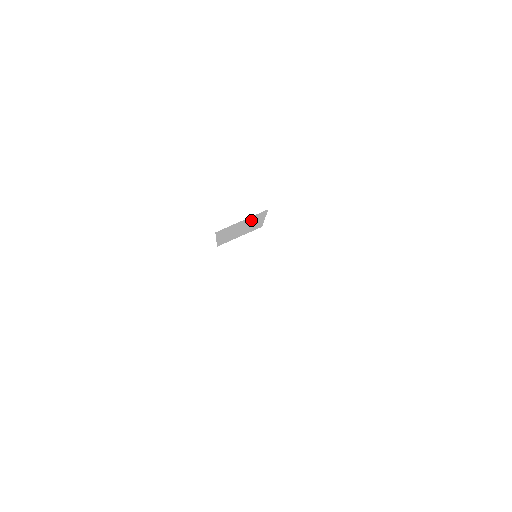
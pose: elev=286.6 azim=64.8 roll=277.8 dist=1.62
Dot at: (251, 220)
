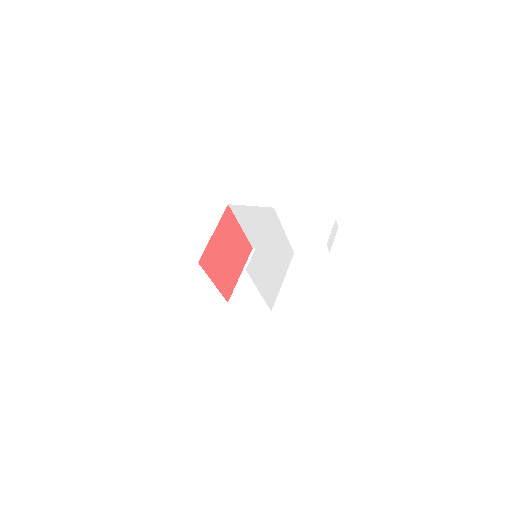
Dot at: occluded
